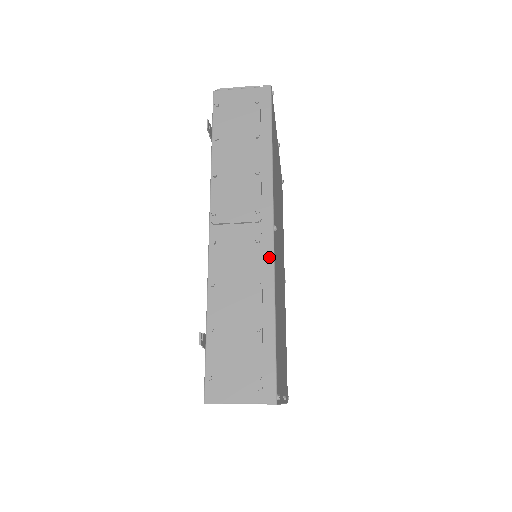
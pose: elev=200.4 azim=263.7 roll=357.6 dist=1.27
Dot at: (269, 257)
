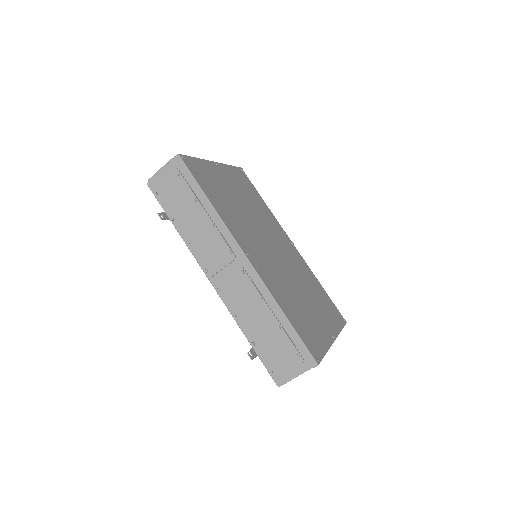
Dot at: (256, 279)
